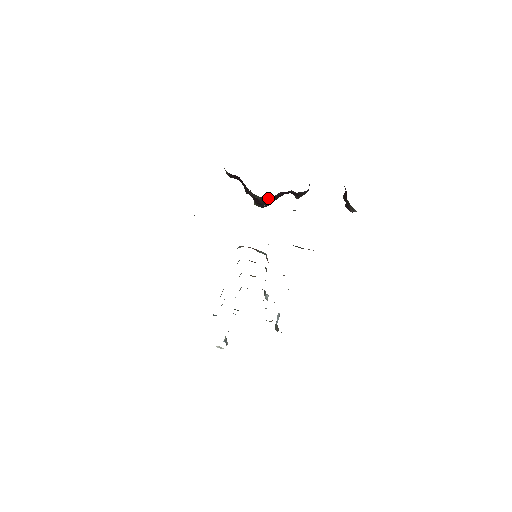
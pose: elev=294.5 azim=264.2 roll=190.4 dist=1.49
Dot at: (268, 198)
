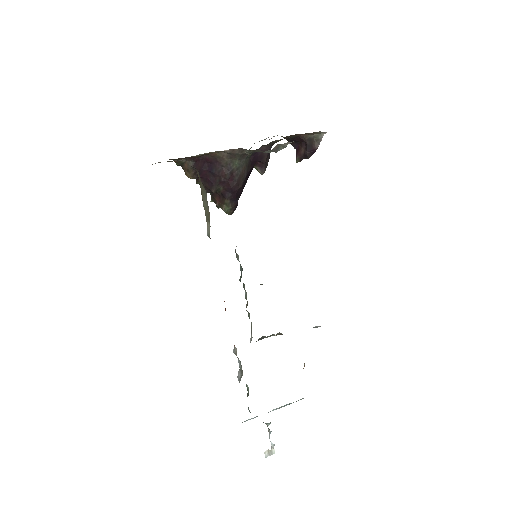
Dot at: (245, 161)
